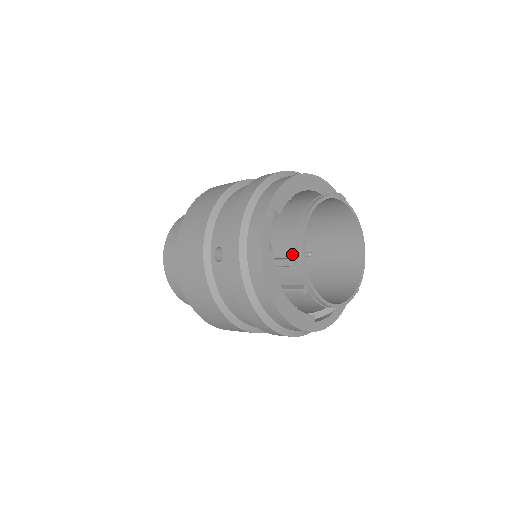
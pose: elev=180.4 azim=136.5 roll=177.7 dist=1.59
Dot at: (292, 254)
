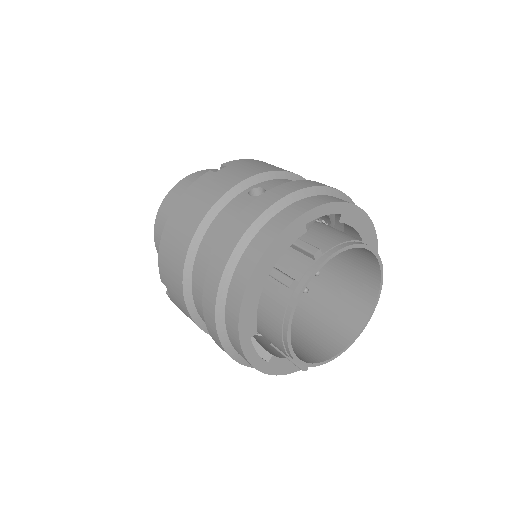
Dot at: occluded
